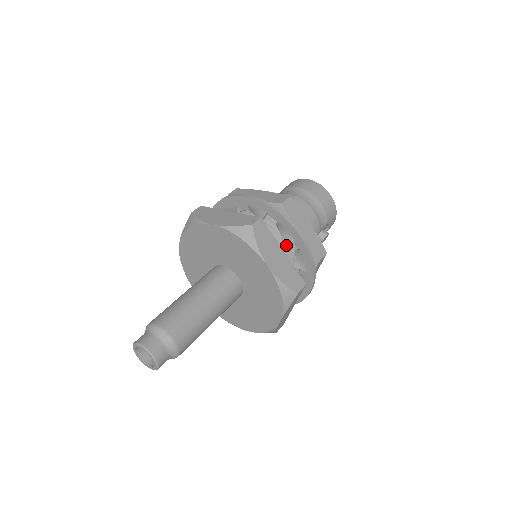
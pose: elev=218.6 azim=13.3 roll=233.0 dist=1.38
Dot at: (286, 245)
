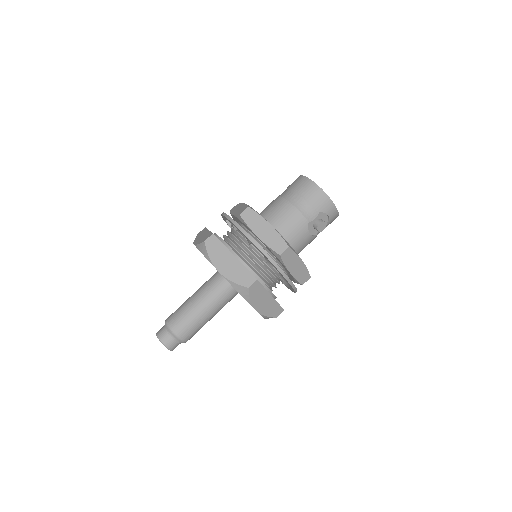
Dot at: (253, 247)
